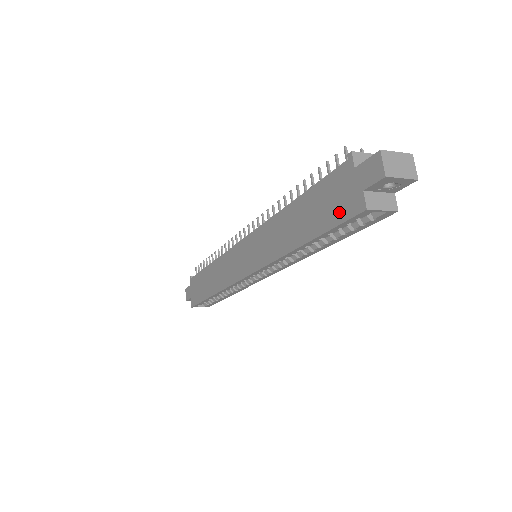
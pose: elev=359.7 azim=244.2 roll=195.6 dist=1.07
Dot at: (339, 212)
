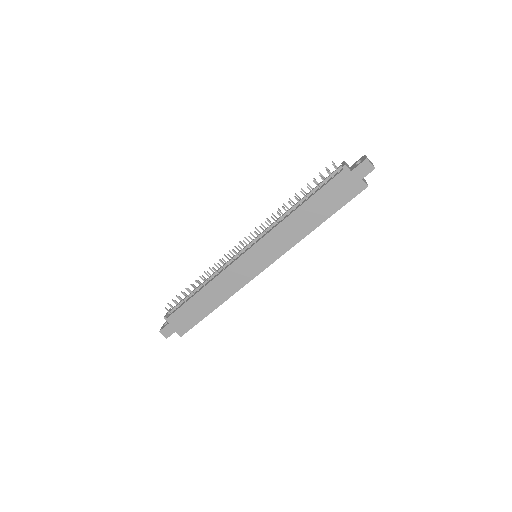
Dot at: (348, 195)
